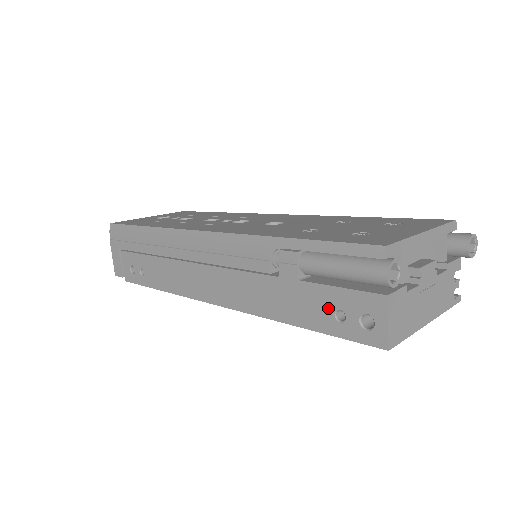
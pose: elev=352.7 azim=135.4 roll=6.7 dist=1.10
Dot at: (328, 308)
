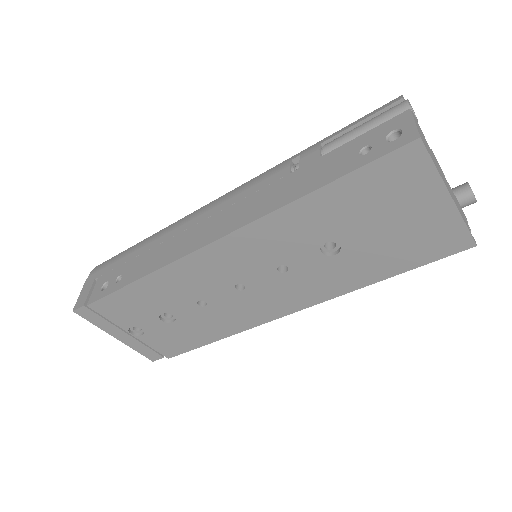
Dot at: (352, 153)
